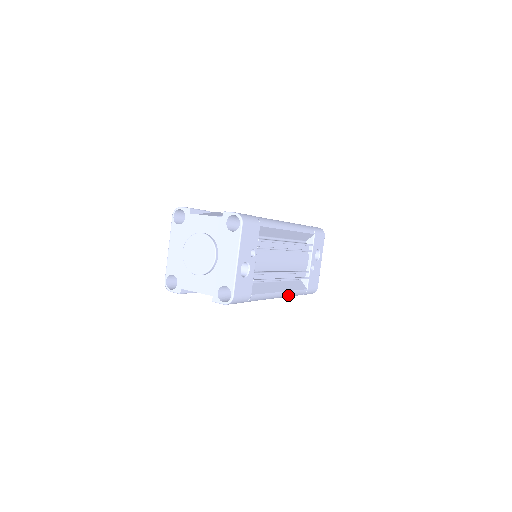
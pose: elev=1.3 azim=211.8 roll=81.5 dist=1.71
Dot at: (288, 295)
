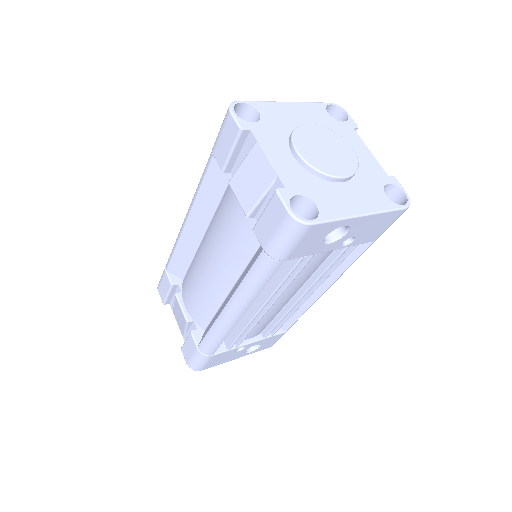
Dot at: (223, 328)
